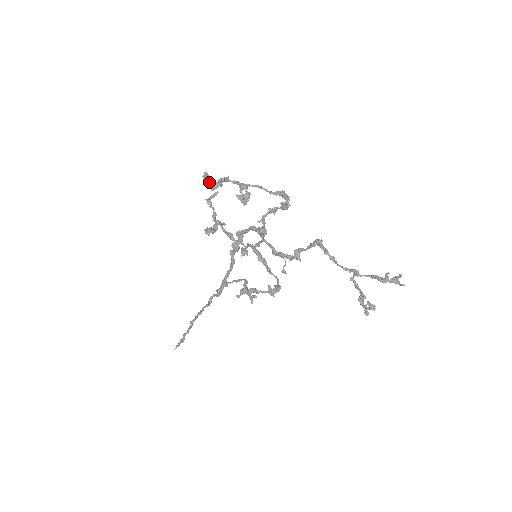
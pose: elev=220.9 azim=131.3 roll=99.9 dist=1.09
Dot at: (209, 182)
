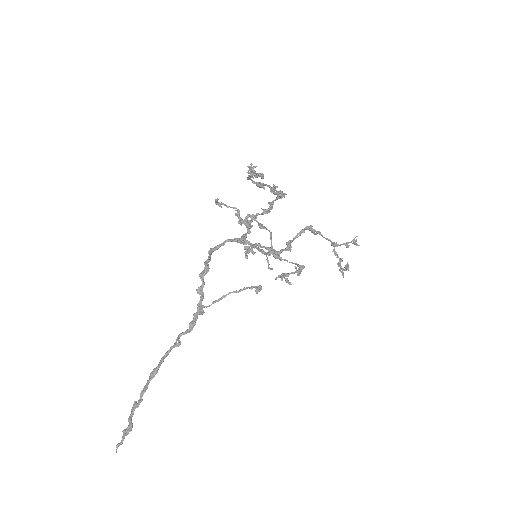
Dot at: (255, 172)
